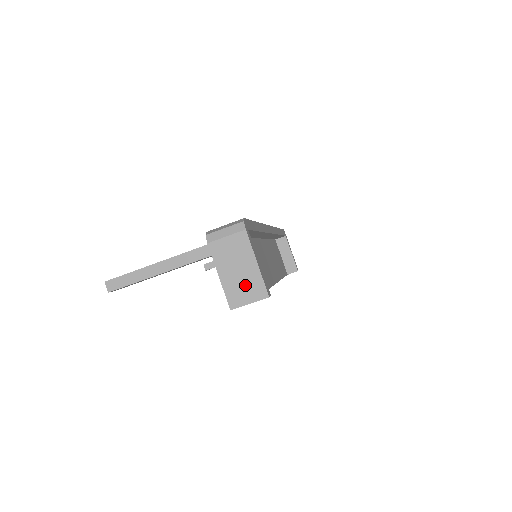
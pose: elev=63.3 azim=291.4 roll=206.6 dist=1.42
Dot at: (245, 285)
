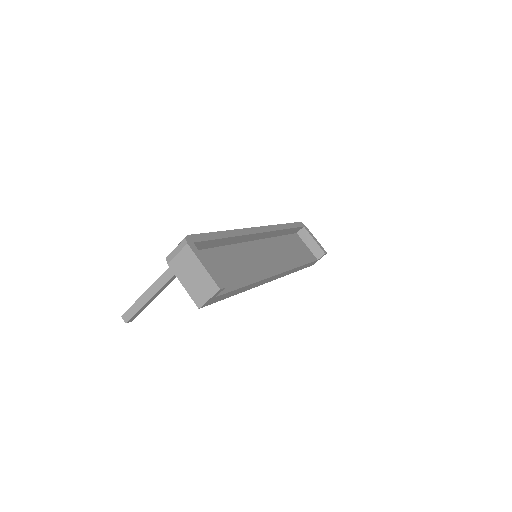
Dot at: (201, 286)
